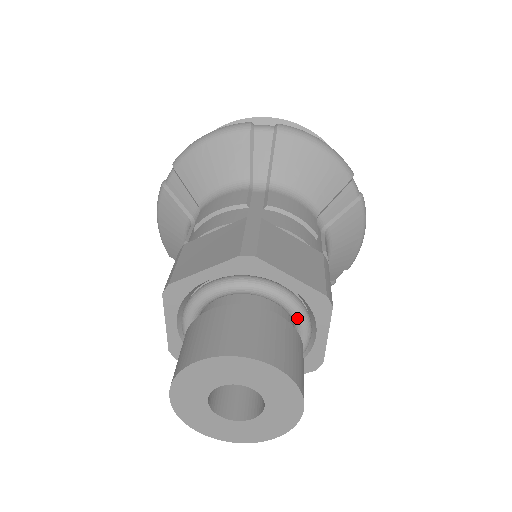
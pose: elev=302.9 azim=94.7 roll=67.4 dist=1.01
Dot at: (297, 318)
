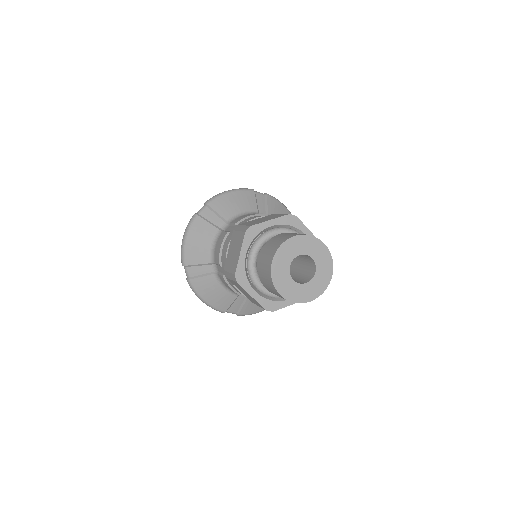
Dot at: occluded
